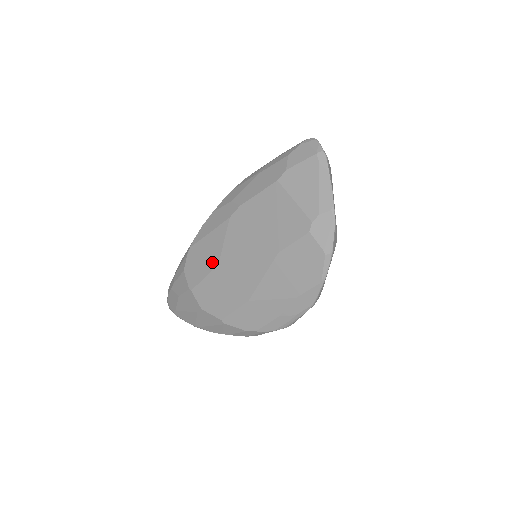
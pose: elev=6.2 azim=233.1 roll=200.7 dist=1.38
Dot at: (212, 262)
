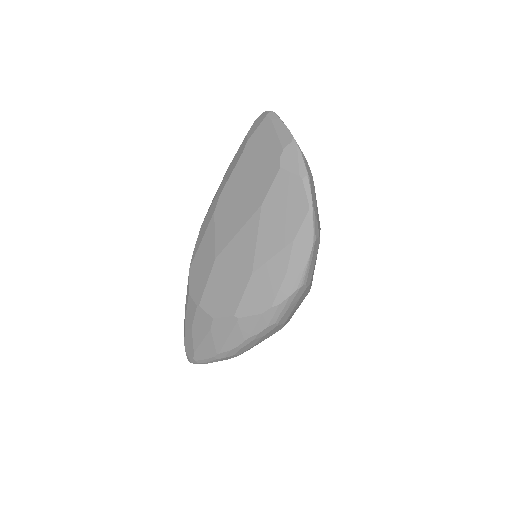
Dot at: (210, 261)
